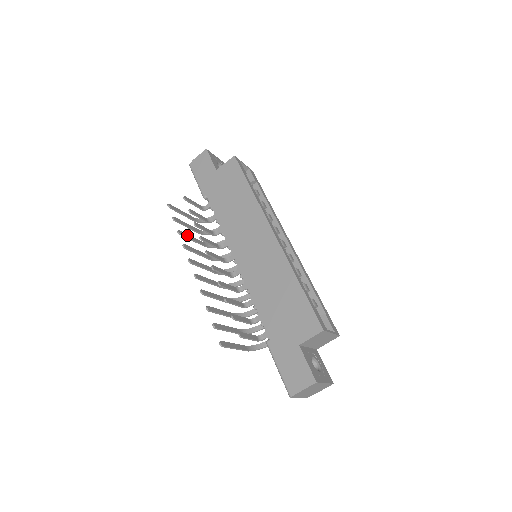
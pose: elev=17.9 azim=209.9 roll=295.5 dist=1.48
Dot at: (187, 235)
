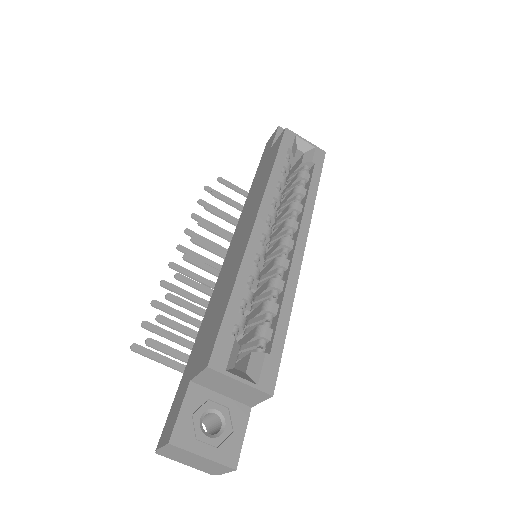
Dot at: (207, 222)
